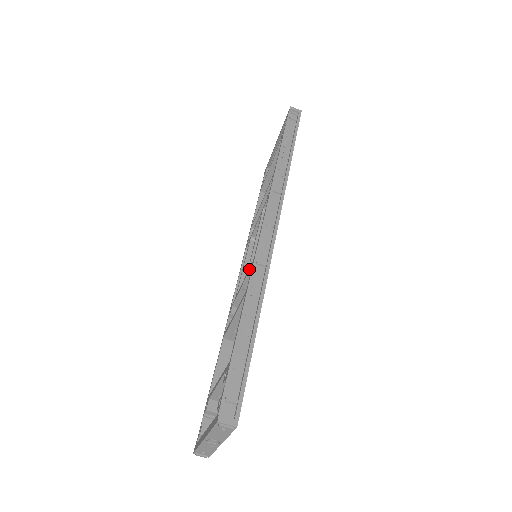
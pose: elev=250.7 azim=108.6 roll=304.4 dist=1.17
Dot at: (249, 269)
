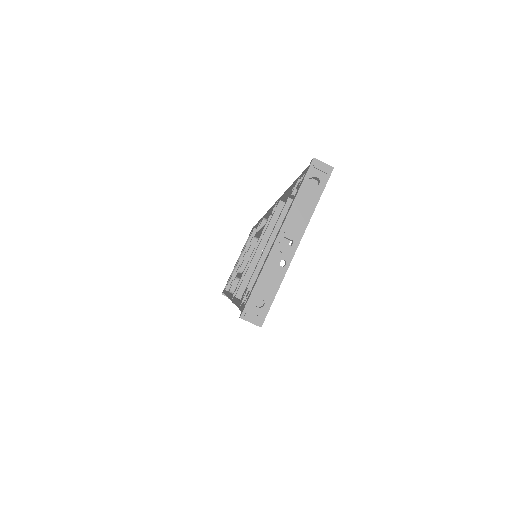
Dot at: (268, 218)
